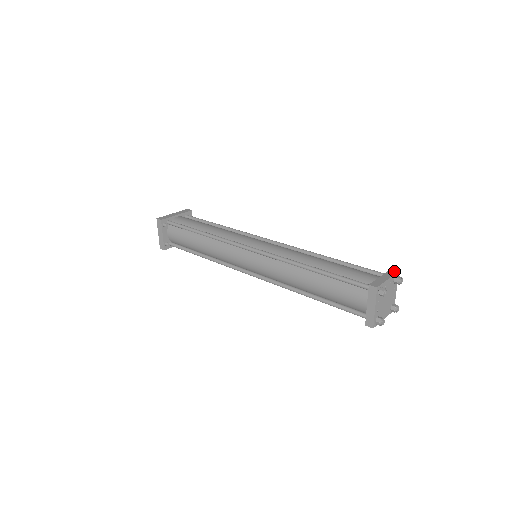
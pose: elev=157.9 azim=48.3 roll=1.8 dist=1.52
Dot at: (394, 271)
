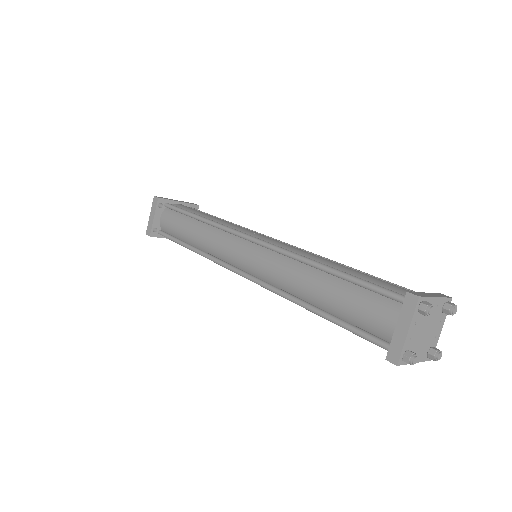
Dot at: (445, 295)
